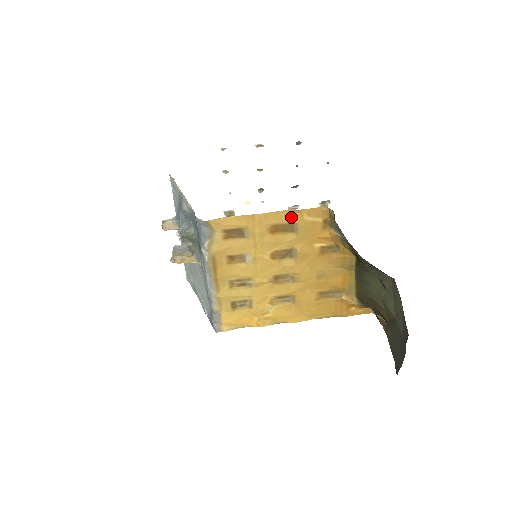
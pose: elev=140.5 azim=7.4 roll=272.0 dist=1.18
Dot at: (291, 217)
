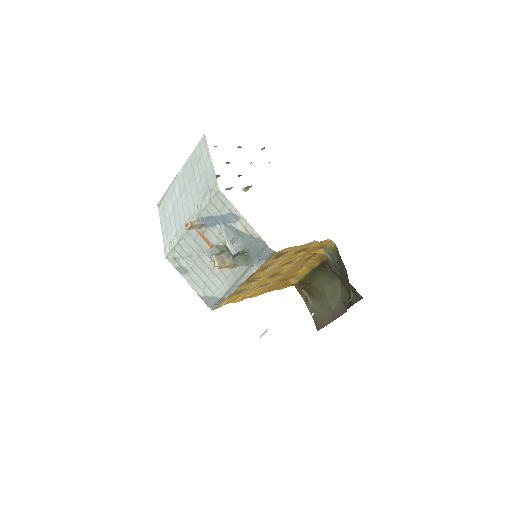
Dot at: (311, 245)
